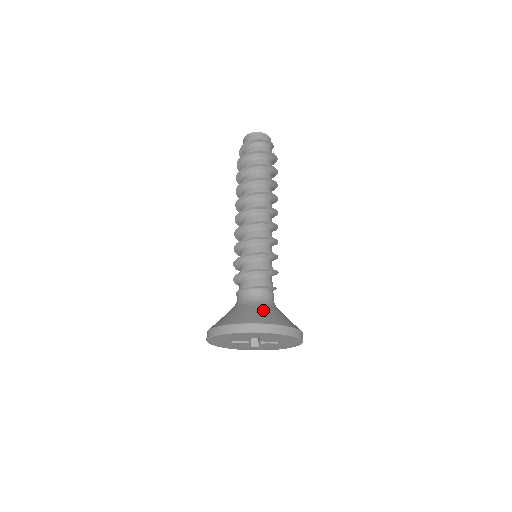
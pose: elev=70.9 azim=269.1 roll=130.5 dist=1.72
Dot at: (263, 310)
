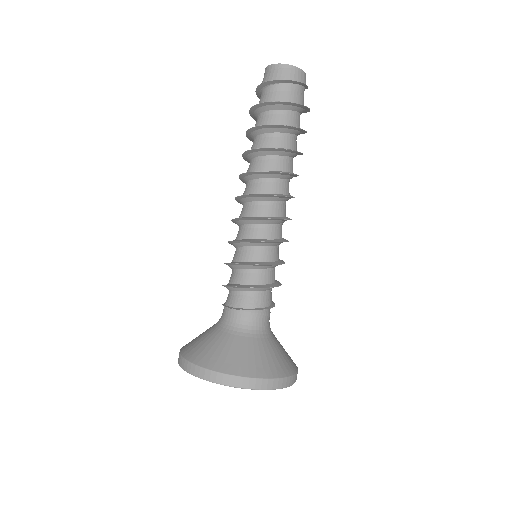
Dot at: (255, 349)
